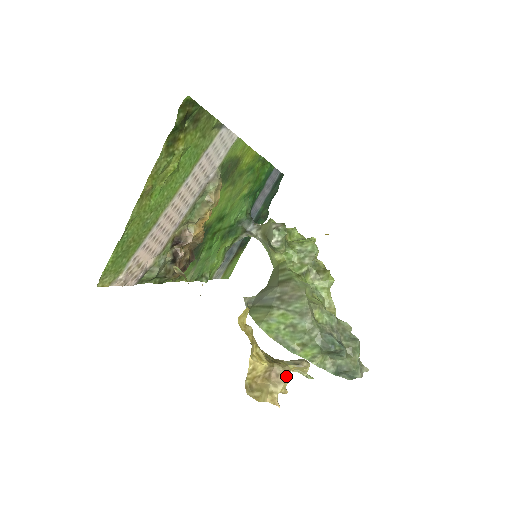
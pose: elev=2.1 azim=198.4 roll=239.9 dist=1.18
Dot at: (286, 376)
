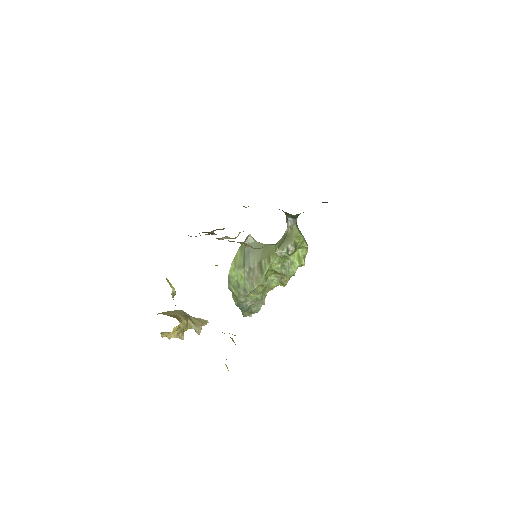
Dot at: occluded
